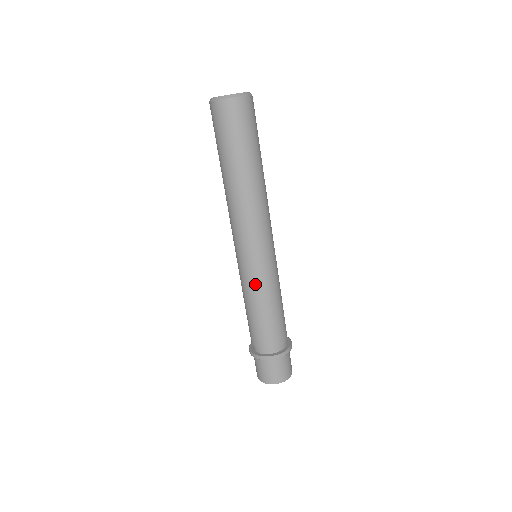
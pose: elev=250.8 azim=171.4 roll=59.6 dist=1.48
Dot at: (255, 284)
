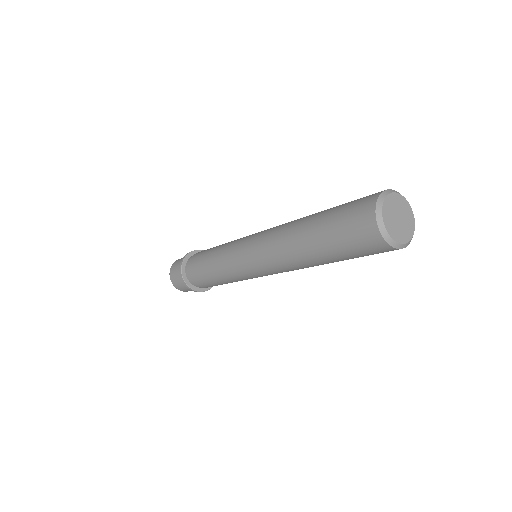
Dot at: (230, 273)
